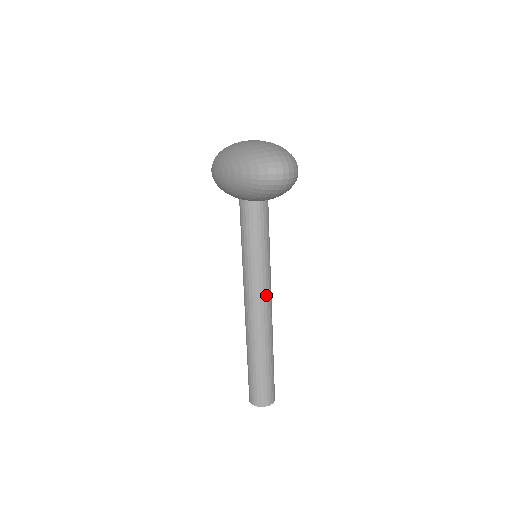
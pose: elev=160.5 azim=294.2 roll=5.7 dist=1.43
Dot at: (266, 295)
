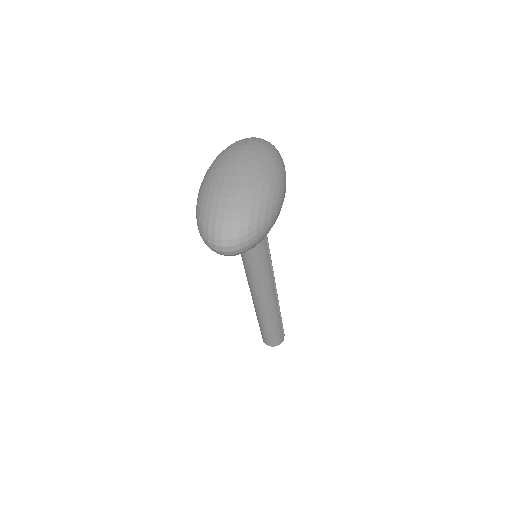
Dot at: (261, 290)
